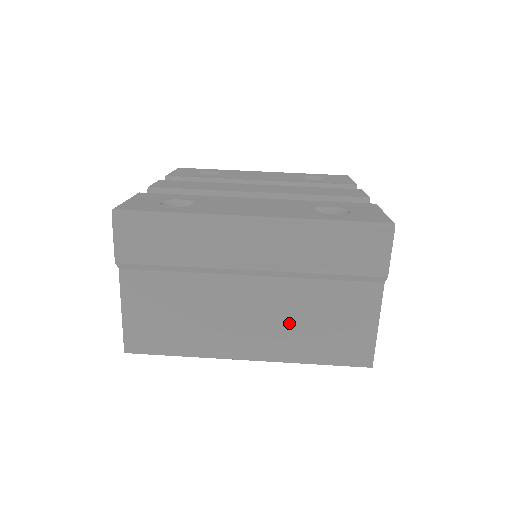
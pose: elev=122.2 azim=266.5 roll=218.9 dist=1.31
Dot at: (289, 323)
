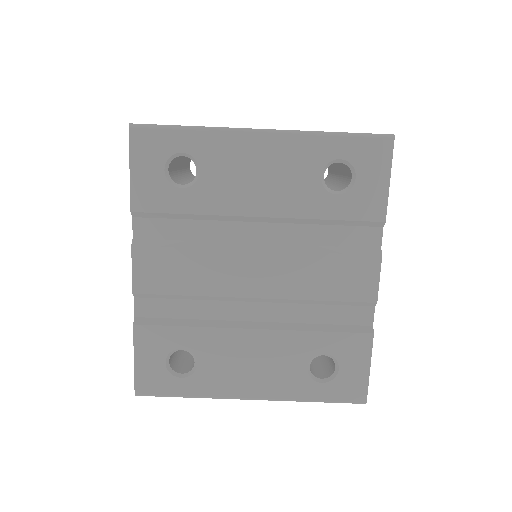
Dot at: occluded
